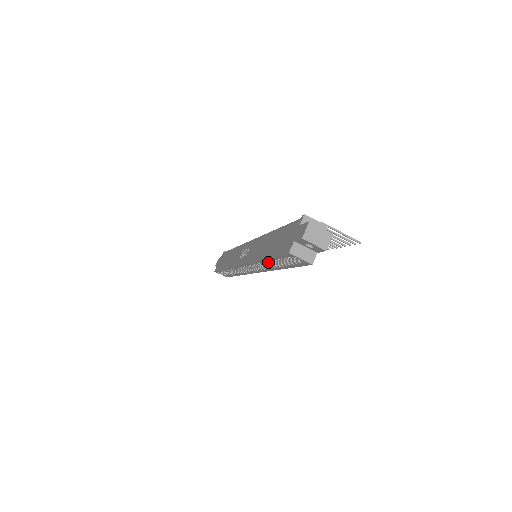
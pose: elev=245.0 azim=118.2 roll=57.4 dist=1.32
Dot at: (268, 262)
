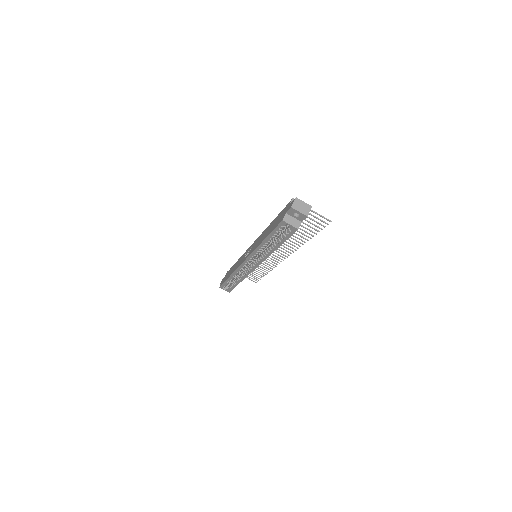
Dot at: (266, 249)
